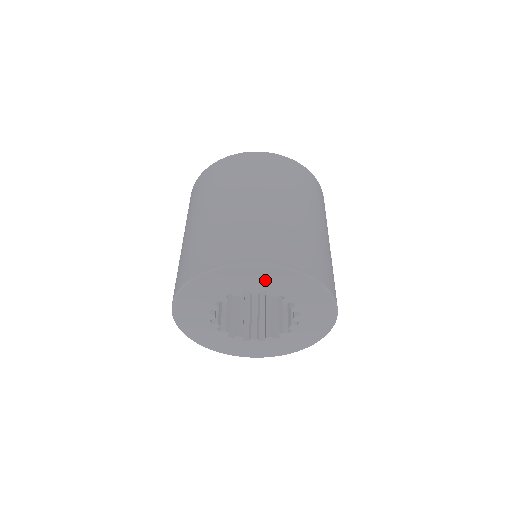
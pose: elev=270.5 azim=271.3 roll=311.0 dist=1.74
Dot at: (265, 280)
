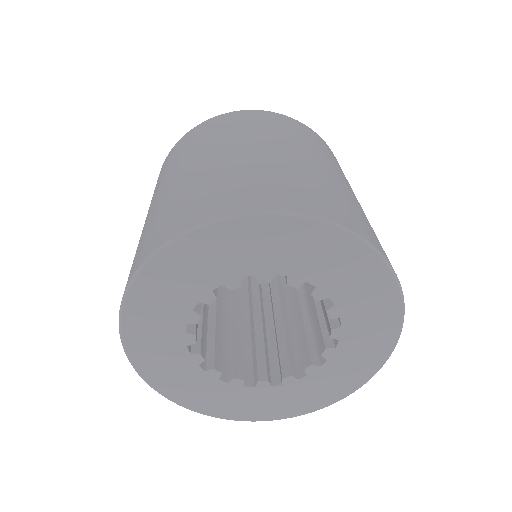
Dot at: (282, 249)
